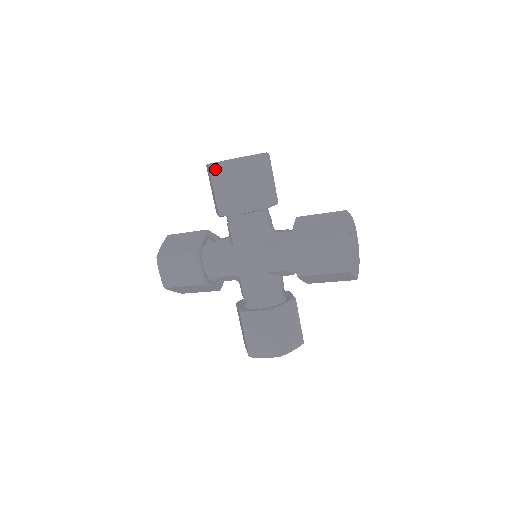
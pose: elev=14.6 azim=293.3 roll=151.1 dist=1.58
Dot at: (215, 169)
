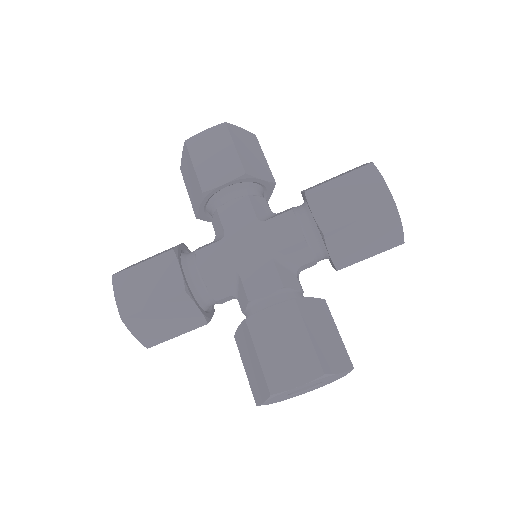
Dot at: (194, 142)
